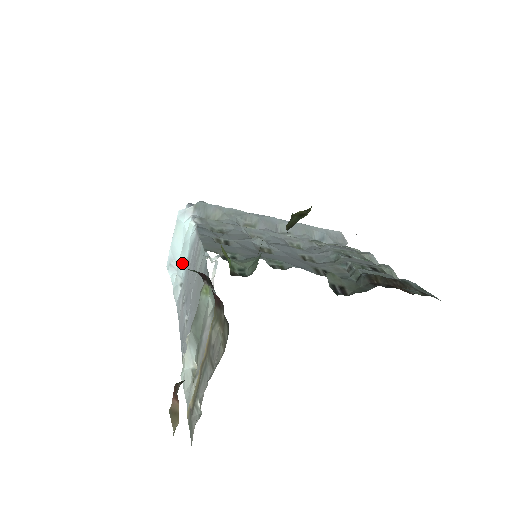
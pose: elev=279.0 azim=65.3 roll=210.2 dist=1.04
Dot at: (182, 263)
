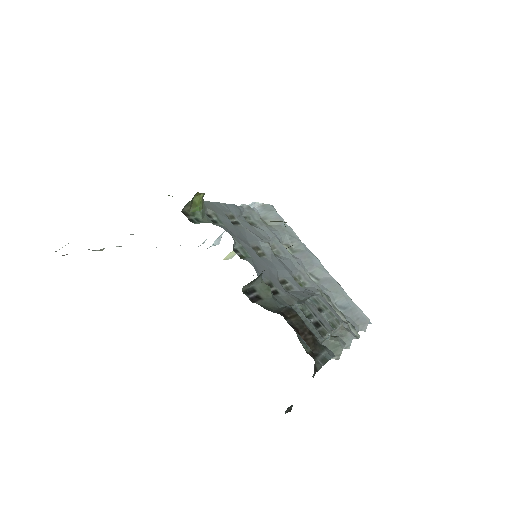
Dot at: occluded
